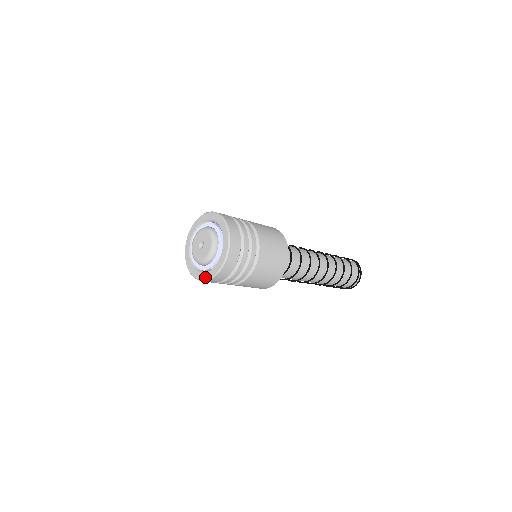
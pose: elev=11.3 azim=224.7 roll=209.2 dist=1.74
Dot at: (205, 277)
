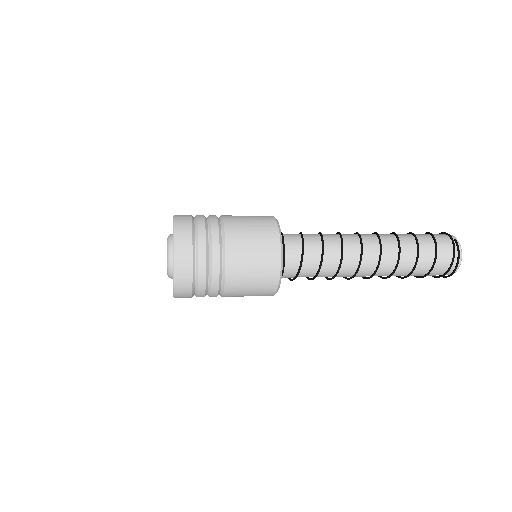
Dot at: occluded
